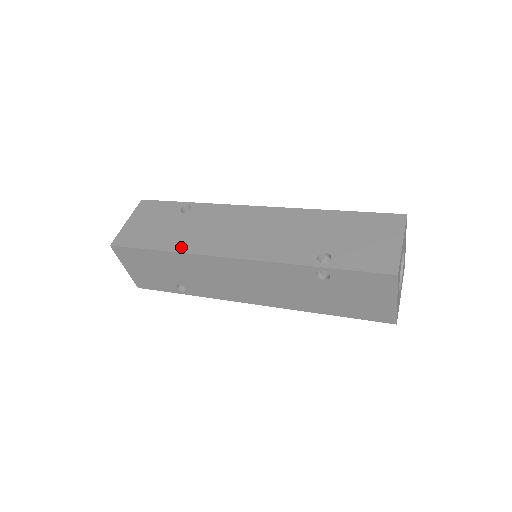
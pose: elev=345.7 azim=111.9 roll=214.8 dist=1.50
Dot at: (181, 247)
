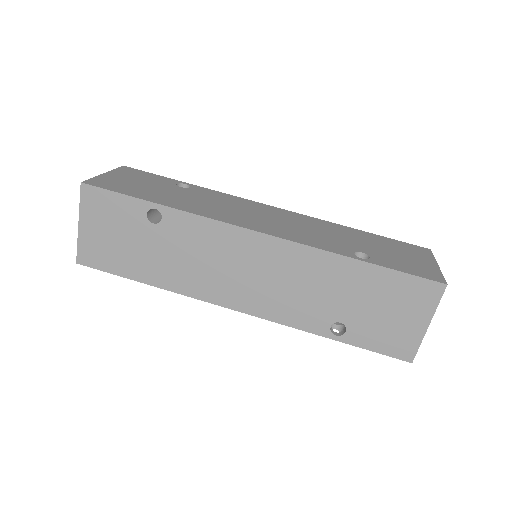
Dot at: (168, 283)
